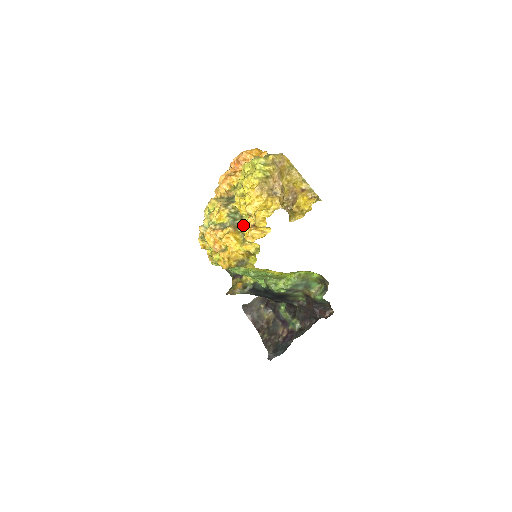
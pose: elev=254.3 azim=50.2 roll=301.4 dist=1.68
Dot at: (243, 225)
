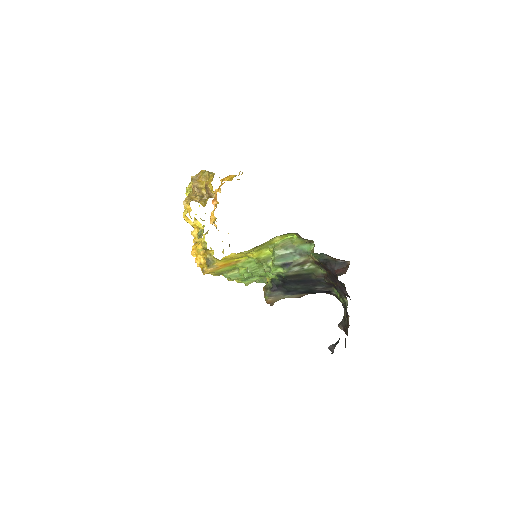
Dot at: (202, 235)
